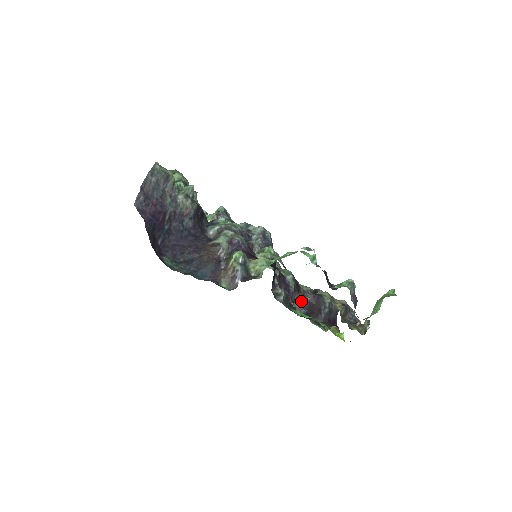
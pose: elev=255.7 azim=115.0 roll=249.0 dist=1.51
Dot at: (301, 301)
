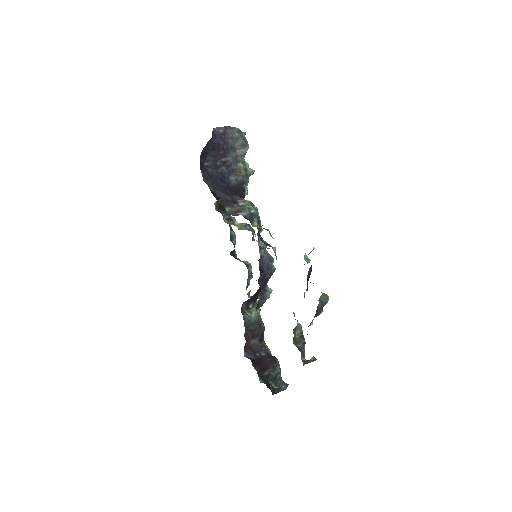
Dot at: occluded
